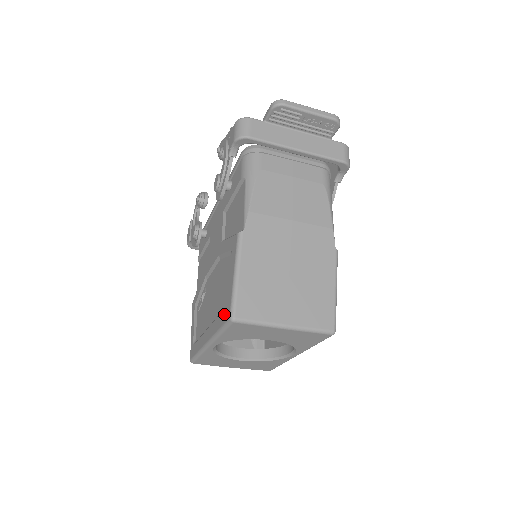
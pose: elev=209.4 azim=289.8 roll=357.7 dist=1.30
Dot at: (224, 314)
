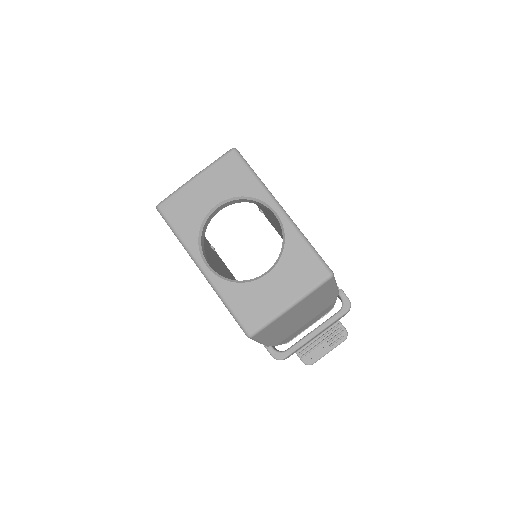
Dot at: occluded
